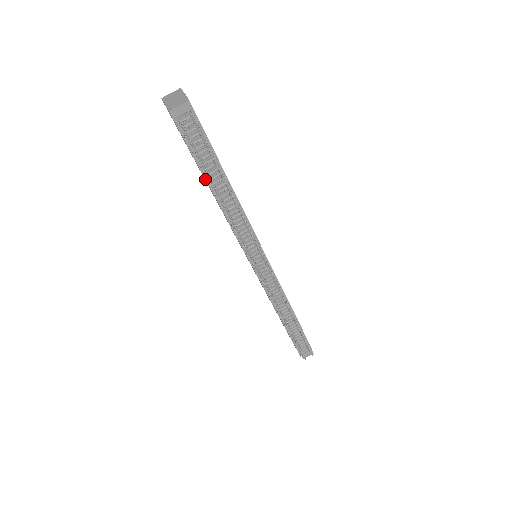
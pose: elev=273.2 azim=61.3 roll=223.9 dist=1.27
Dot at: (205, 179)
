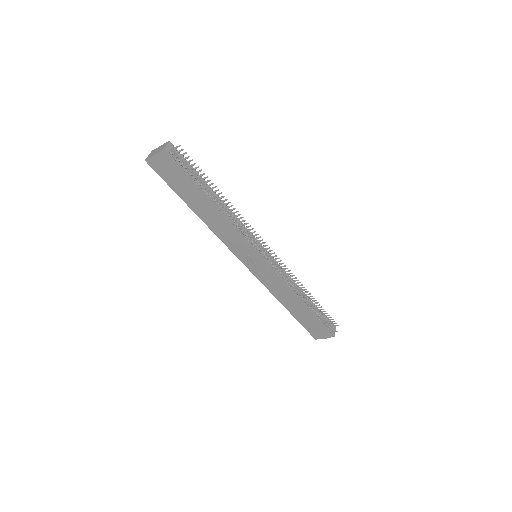
Dot at: (201, 197)
